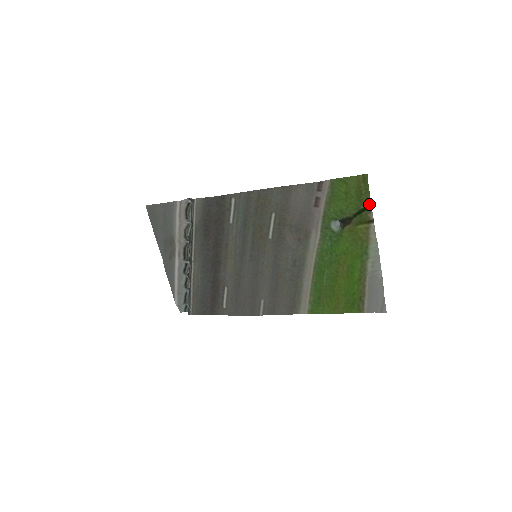
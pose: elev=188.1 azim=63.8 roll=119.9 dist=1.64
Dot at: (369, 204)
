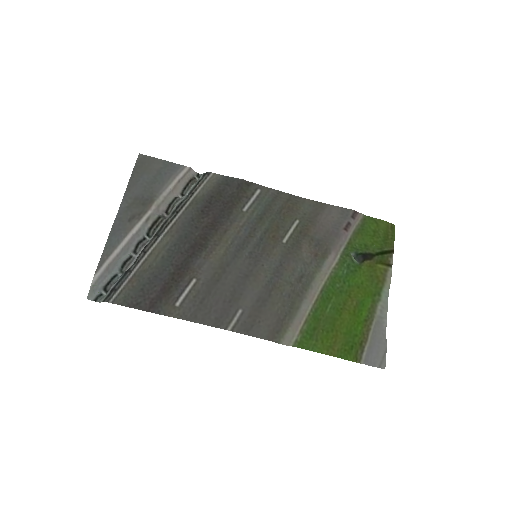
Dot at: (392, 249)
